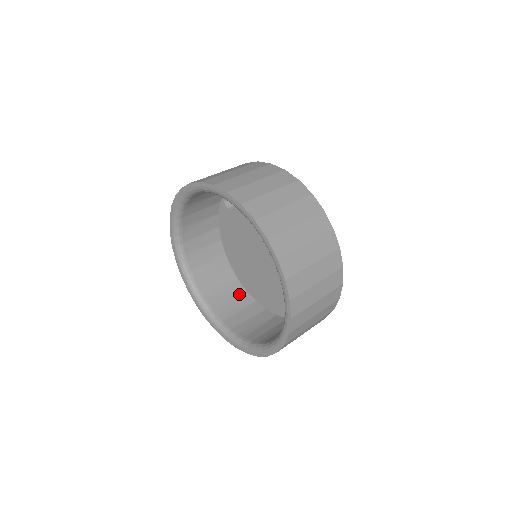
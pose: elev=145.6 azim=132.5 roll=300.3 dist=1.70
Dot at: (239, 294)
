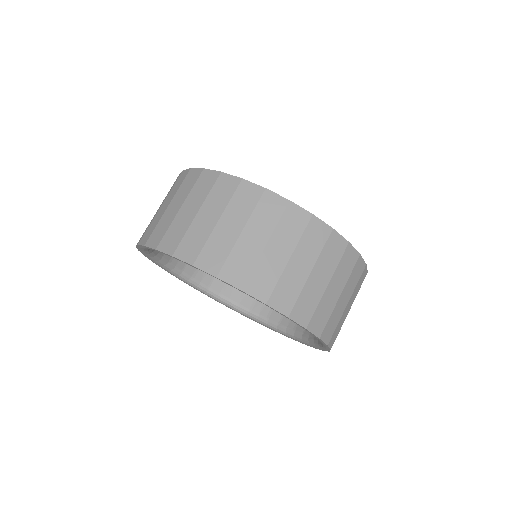
Dot at: occluded
